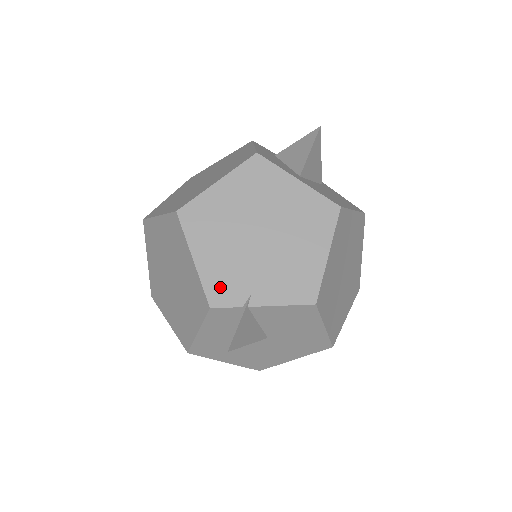
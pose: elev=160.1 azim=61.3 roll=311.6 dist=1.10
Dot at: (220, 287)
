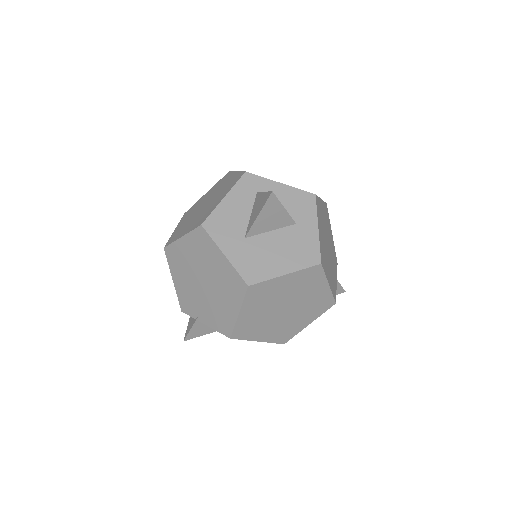
Dot at: (185, 303)
